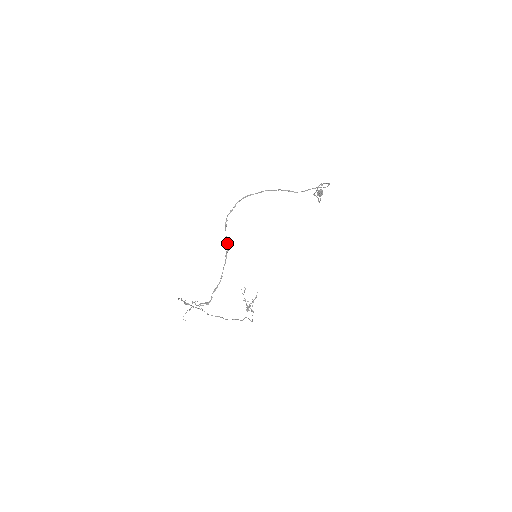
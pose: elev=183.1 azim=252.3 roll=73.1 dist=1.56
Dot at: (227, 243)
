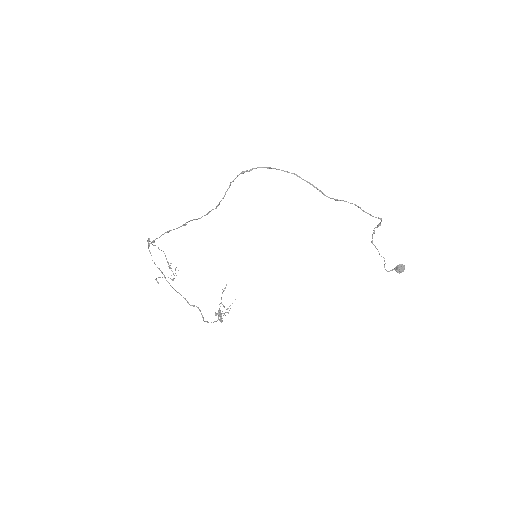
Dot at: (219, 203)
